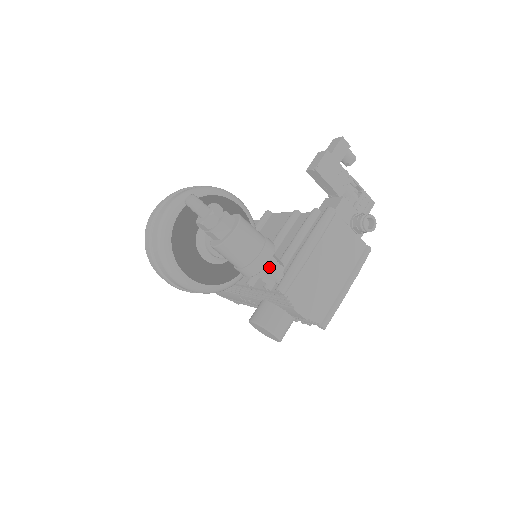
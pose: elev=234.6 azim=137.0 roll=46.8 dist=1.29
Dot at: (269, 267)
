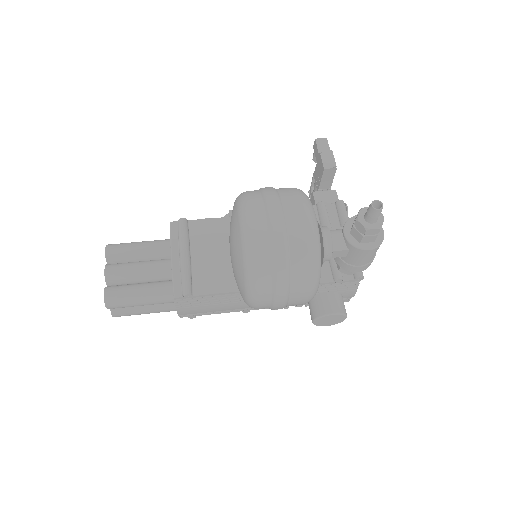
Dot at: occluded
